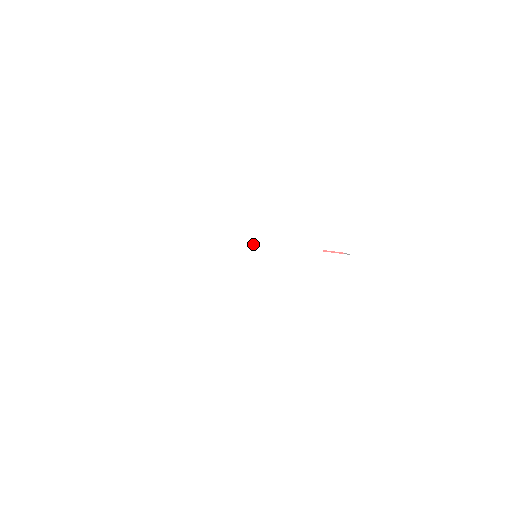
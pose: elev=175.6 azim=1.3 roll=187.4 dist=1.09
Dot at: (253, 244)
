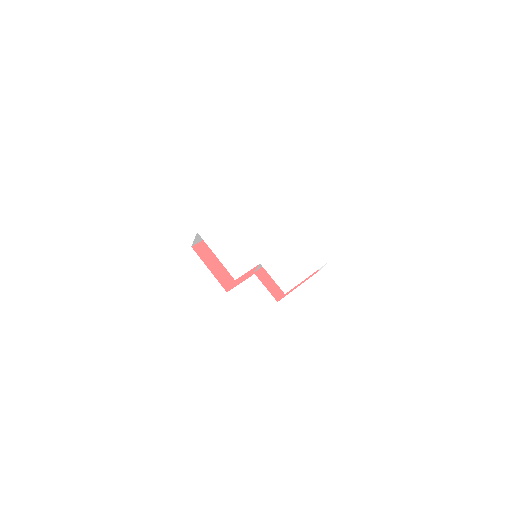
Dot at: (253, 246)
